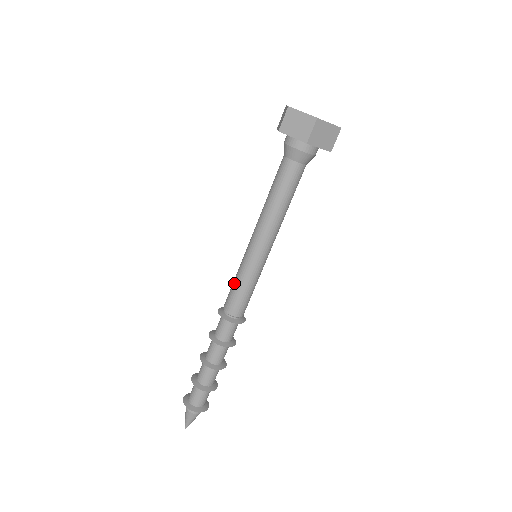
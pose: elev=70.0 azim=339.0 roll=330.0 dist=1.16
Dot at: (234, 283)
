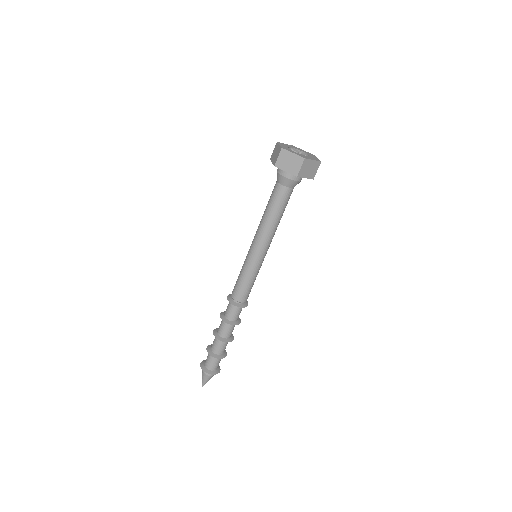
Dot at: occluded
